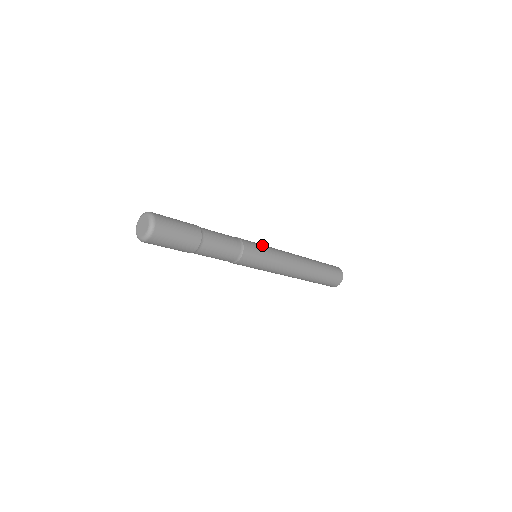
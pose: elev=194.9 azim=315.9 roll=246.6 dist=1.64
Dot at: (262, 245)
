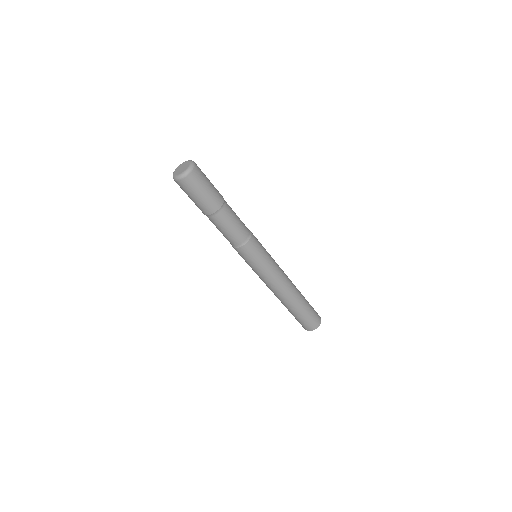
Dot at: occluded
